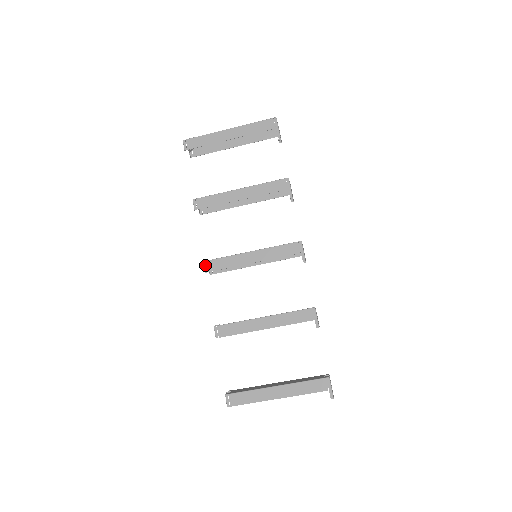
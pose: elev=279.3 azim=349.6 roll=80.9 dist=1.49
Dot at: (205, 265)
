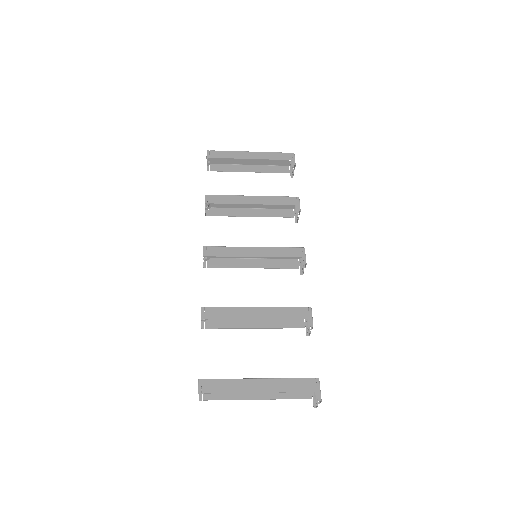
Dot at: (205, 250)
